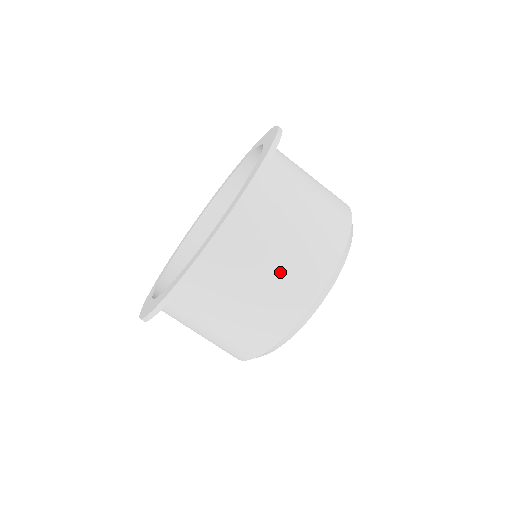
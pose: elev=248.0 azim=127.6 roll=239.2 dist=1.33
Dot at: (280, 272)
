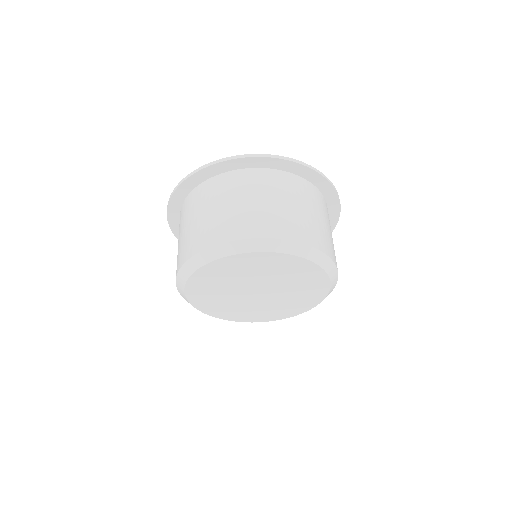
Dot at: (221, 214)
